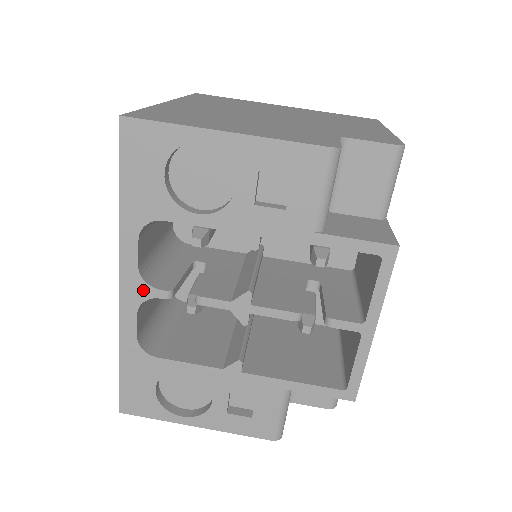
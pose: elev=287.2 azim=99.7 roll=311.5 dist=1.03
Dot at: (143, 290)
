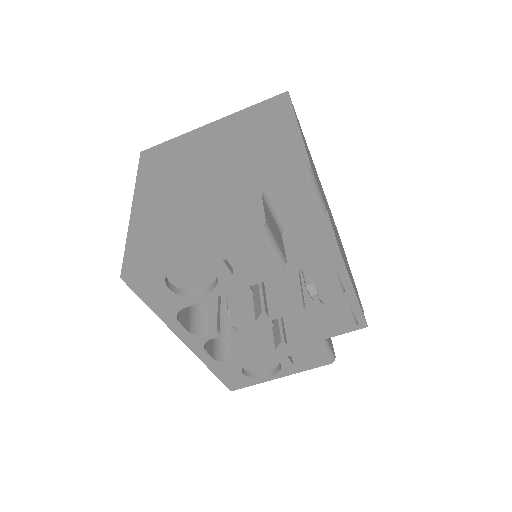
Dot at: (200, 340)
